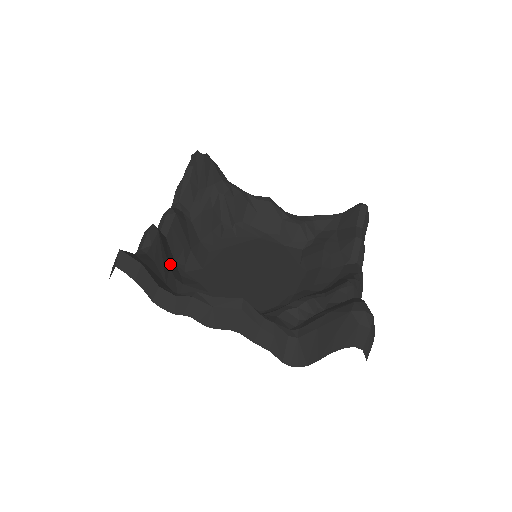
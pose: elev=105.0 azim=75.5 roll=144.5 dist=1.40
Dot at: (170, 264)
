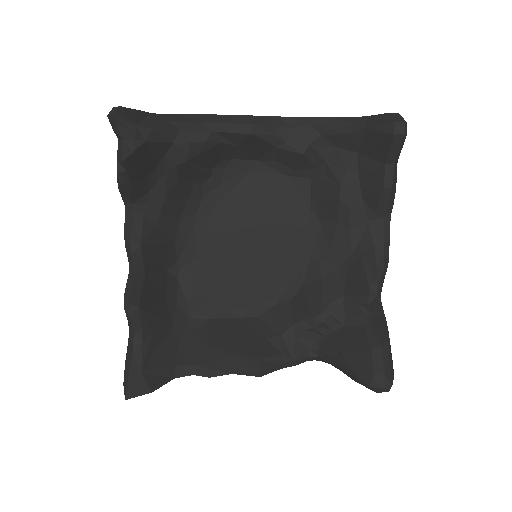
Dot at: (164, 294)
